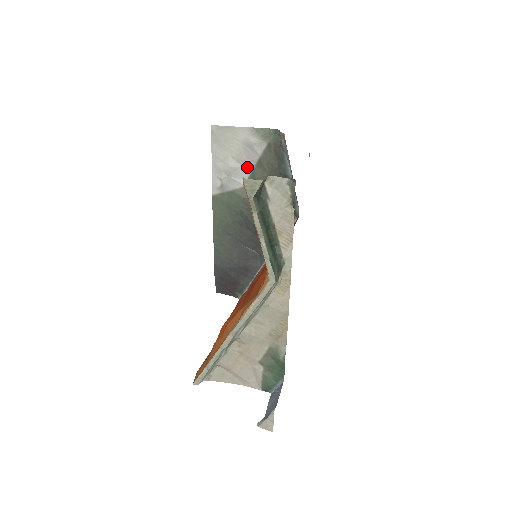
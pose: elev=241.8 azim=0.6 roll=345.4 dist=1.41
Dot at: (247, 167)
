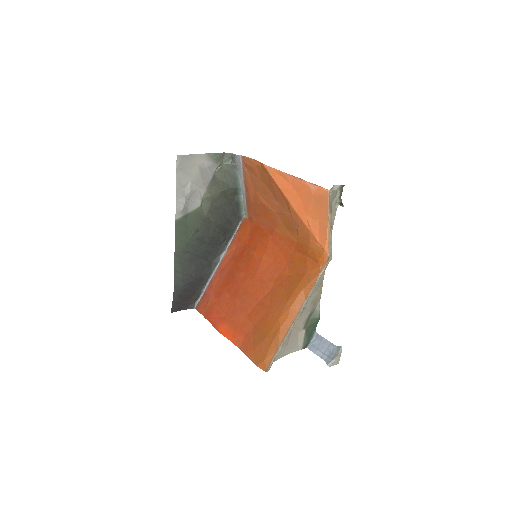
Dot at: (203, 188)
